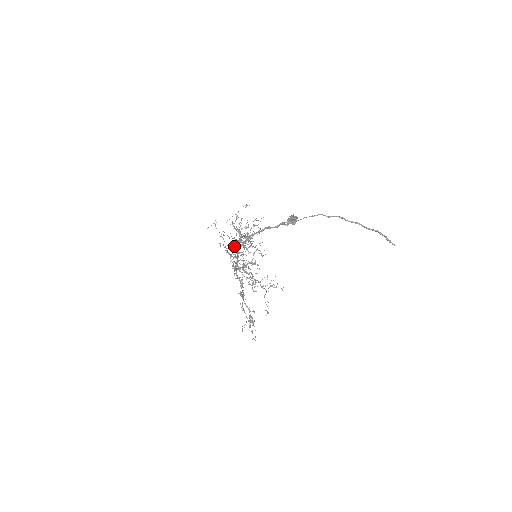
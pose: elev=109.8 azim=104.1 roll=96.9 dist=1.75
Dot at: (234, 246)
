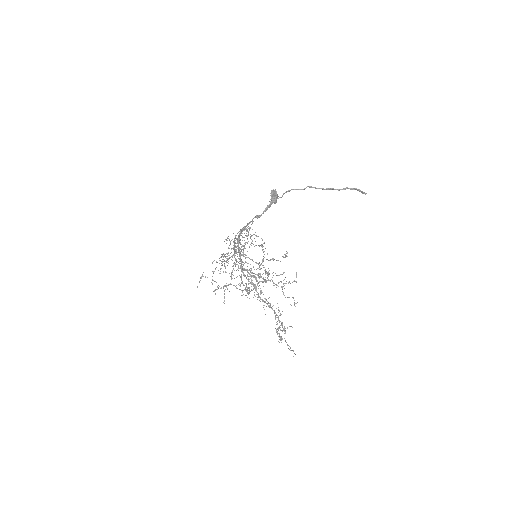
Dot at: (231, 256)
